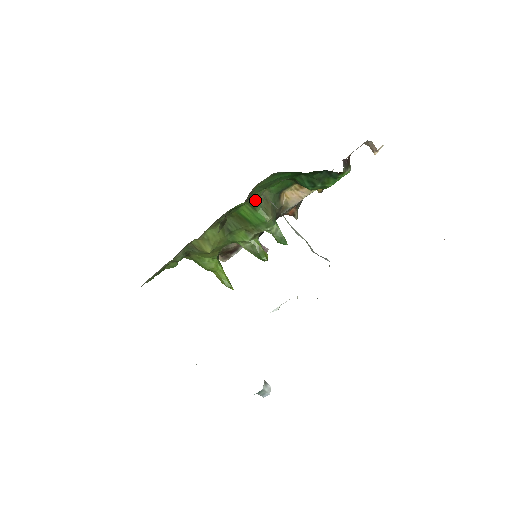
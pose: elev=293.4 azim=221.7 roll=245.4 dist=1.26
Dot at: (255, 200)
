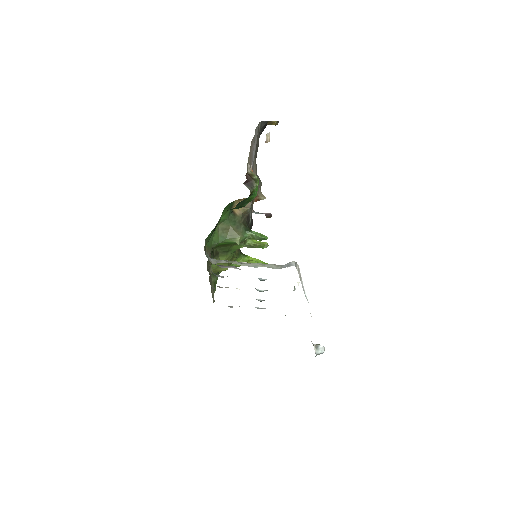
Dot at: (217, 241)
